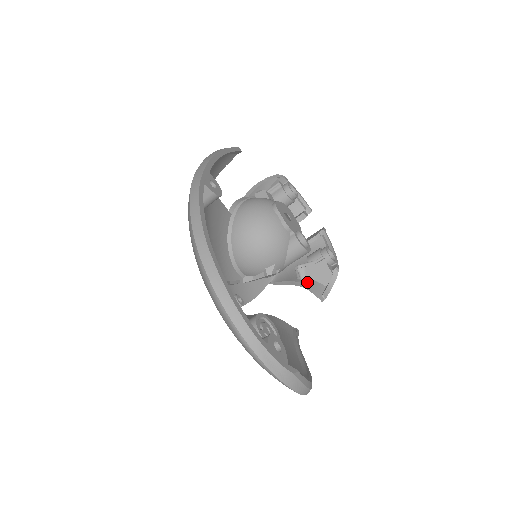
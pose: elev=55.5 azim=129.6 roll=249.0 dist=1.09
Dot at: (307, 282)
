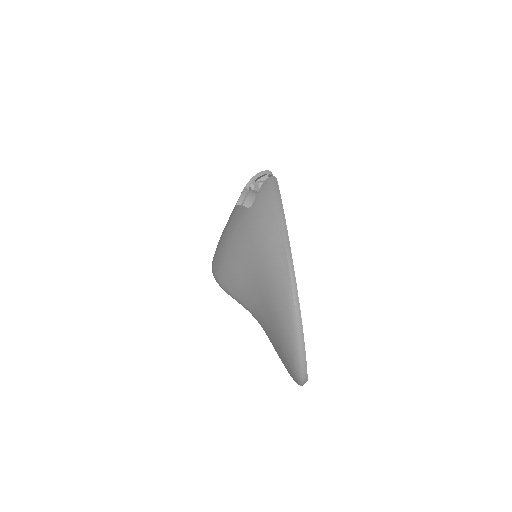
Dot at: occluded
